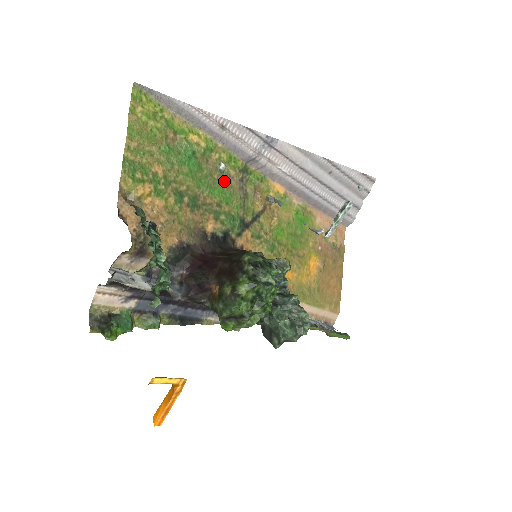
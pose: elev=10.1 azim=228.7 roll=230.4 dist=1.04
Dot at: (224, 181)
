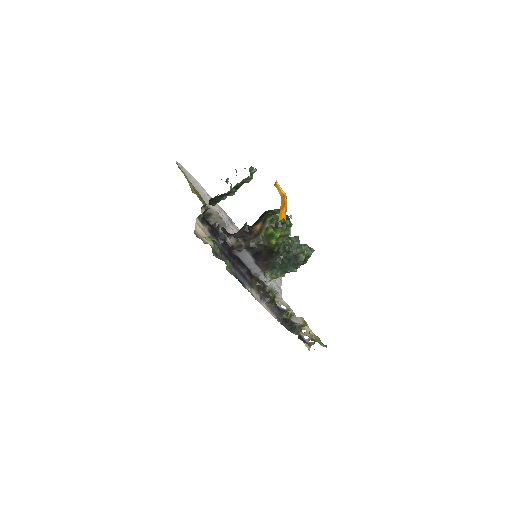
Dot at: occluded
